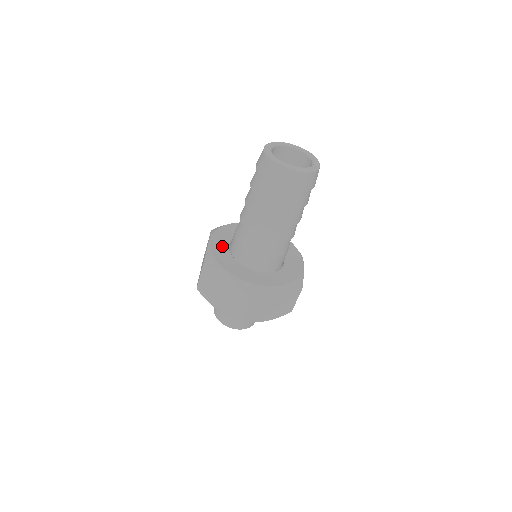
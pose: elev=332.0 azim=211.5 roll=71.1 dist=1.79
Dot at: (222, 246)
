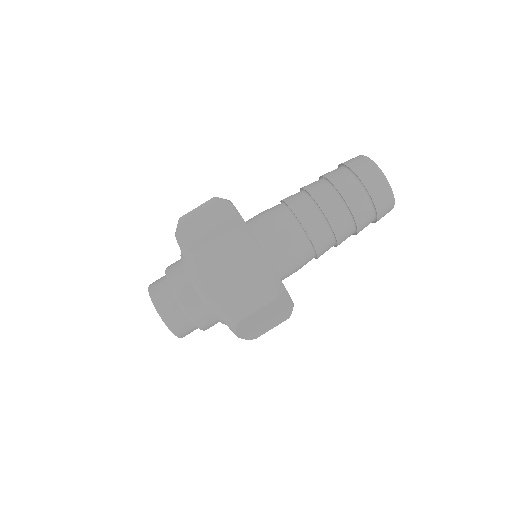
Dot at: occluded
